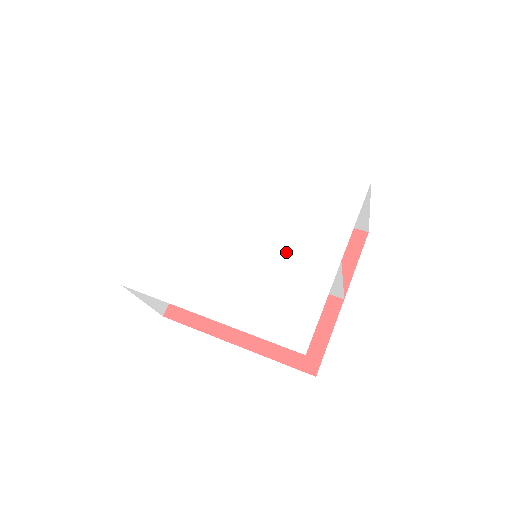
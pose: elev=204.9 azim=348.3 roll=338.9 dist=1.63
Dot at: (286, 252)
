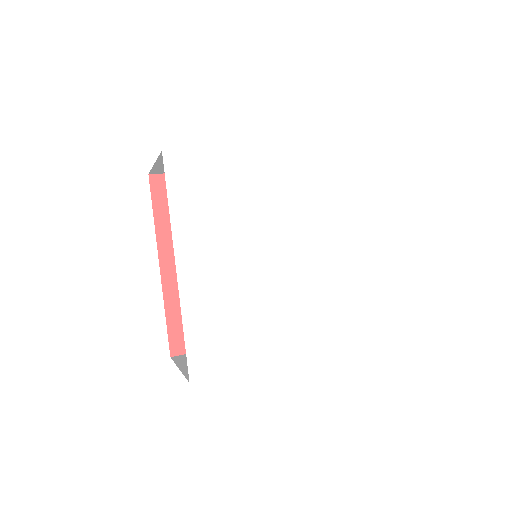
Dot at: (275, 307)
